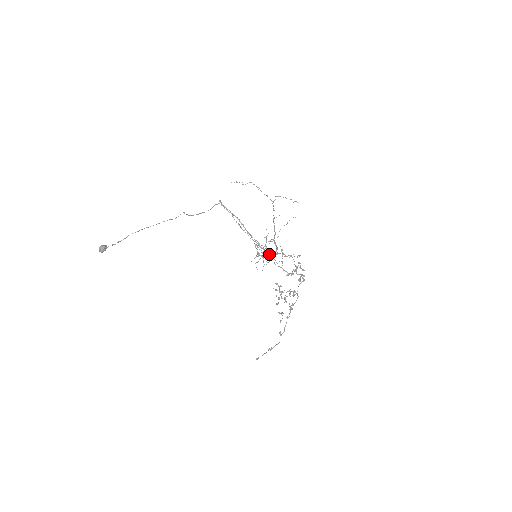
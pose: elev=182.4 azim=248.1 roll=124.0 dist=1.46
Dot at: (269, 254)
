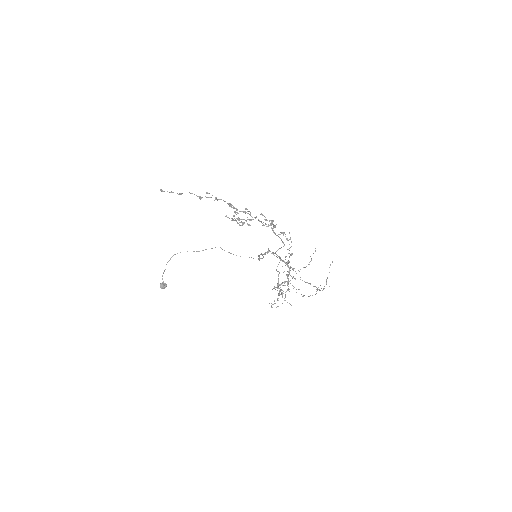
Dot at: (268, 251)
